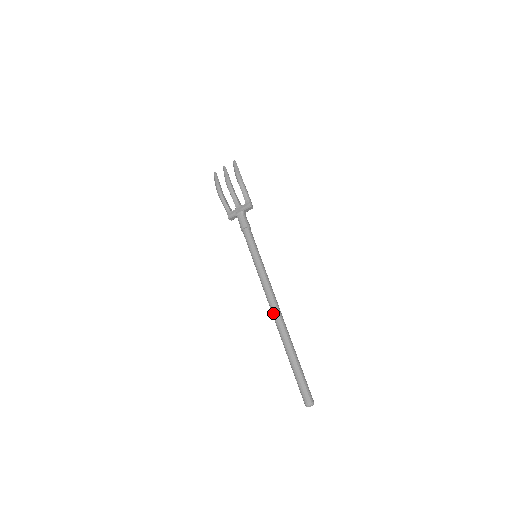
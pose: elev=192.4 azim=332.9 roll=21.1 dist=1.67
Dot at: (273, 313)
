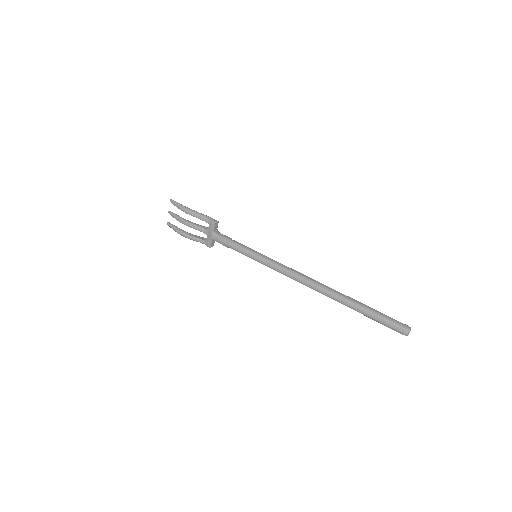
Dot at: occluded
